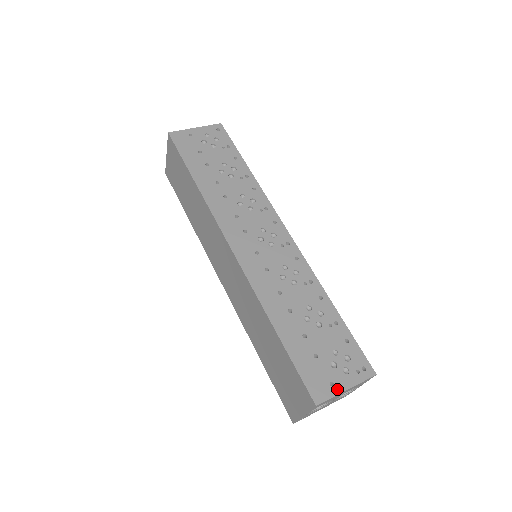
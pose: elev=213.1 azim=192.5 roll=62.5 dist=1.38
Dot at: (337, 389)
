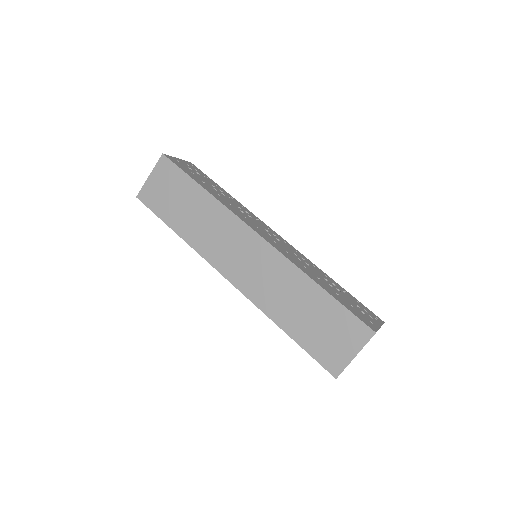
Dot at: (376, 326)
